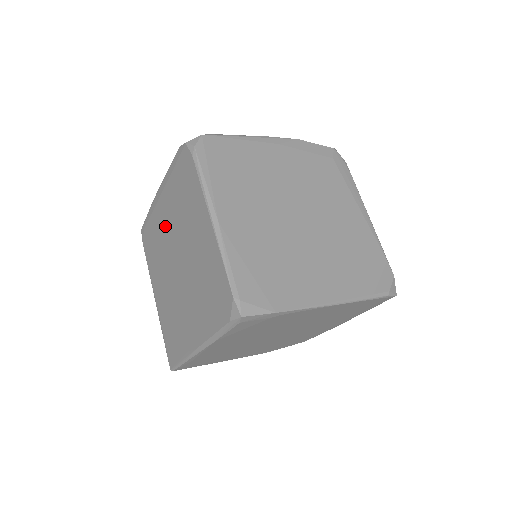
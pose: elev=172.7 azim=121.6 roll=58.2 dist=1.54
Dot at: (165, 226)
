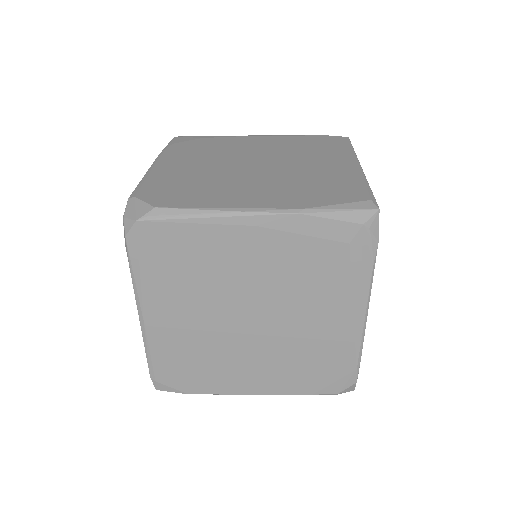
Dot at: occluded
